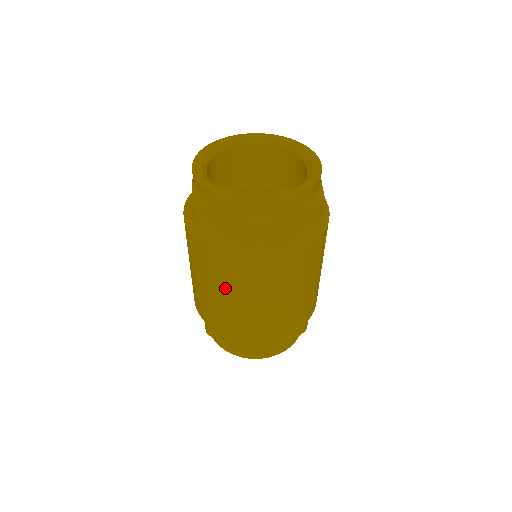
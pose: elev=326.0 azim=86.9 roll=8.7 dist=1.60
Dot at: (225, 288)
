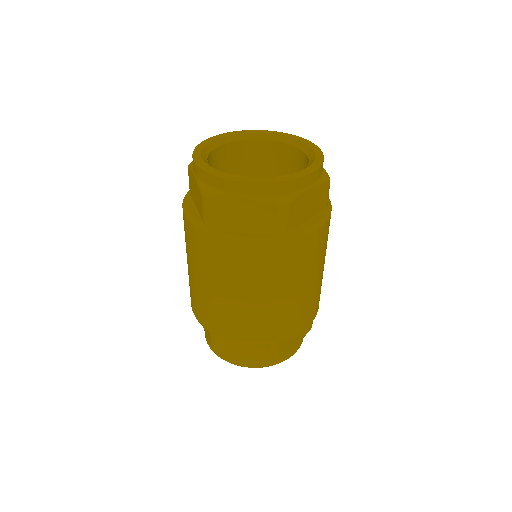
Dot at: (188, 255)
